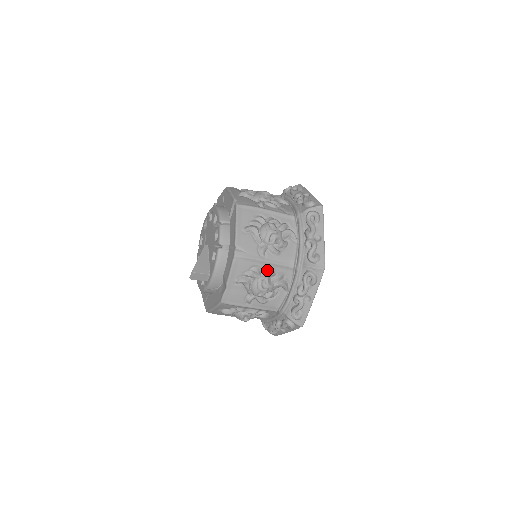
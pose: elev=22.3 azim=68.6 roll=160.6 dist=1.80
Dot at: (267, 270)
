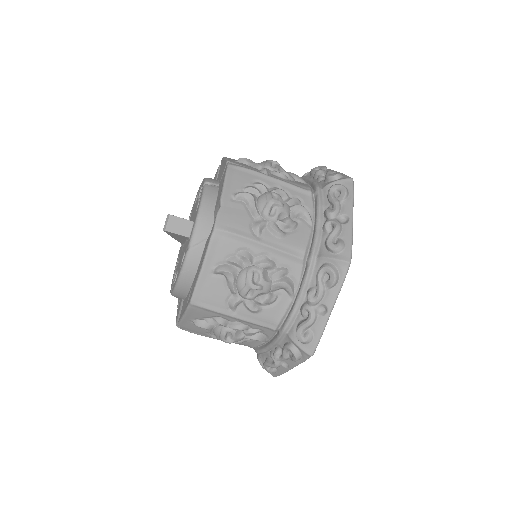
Dot at: (276, 188)
